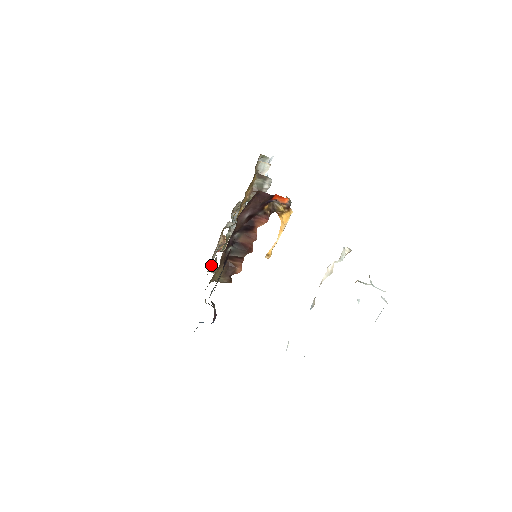
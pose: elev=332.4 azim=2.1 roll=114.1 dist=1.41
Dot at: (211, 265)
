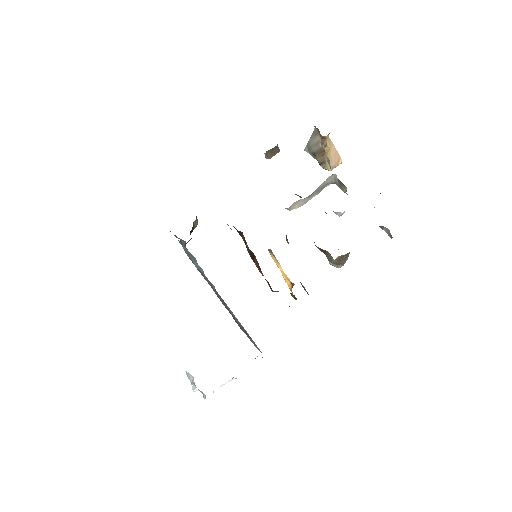
Dot at: (276, 146)
